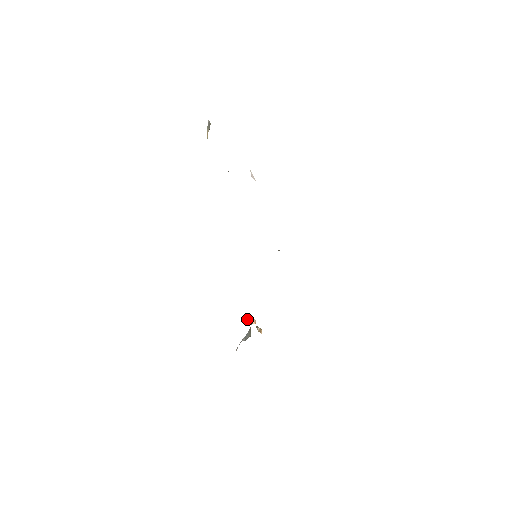
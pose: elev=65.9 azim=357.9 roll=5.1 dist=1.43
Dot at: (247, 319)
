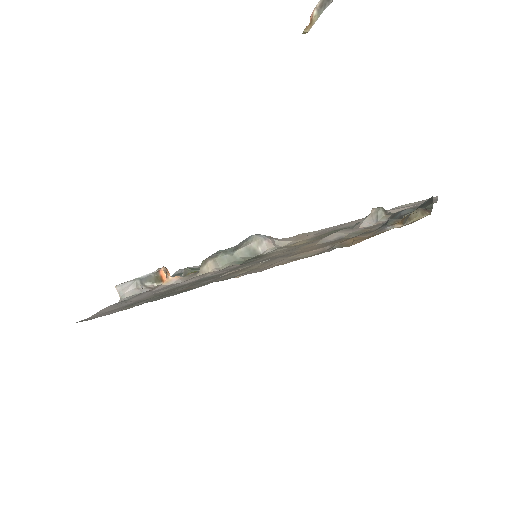
Dot at: (170, 279)
